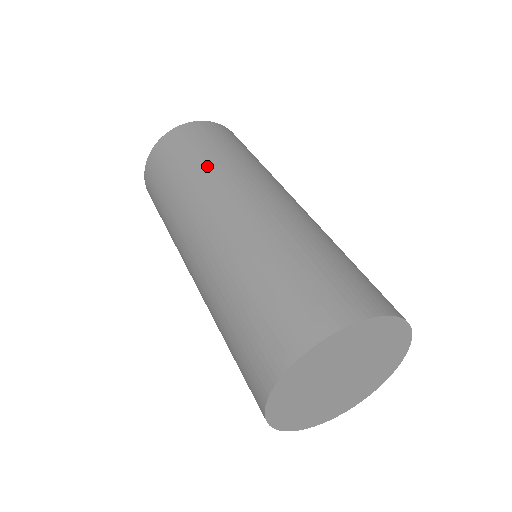
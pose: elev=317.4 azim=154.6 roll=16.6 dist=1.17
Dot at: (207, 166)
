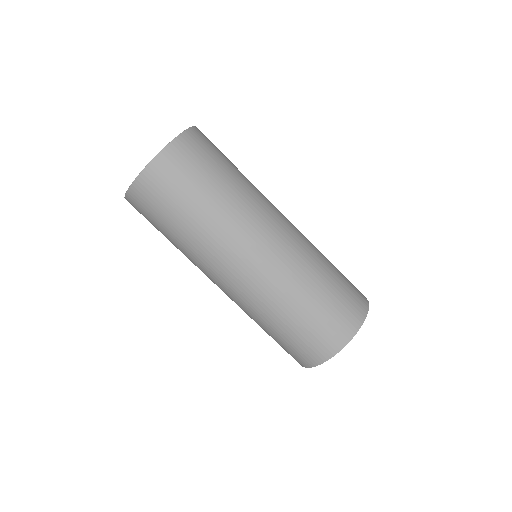
Dot at: (218, 212)
